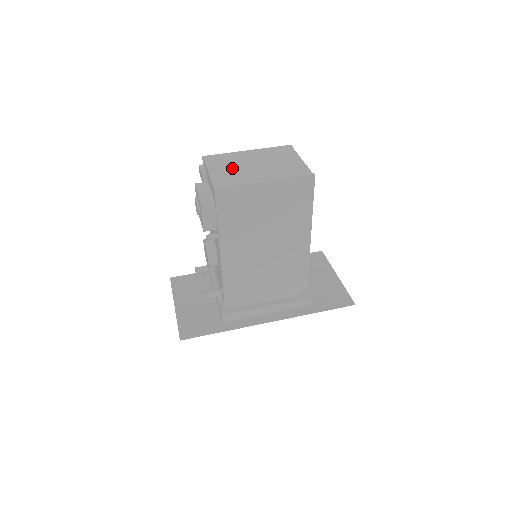
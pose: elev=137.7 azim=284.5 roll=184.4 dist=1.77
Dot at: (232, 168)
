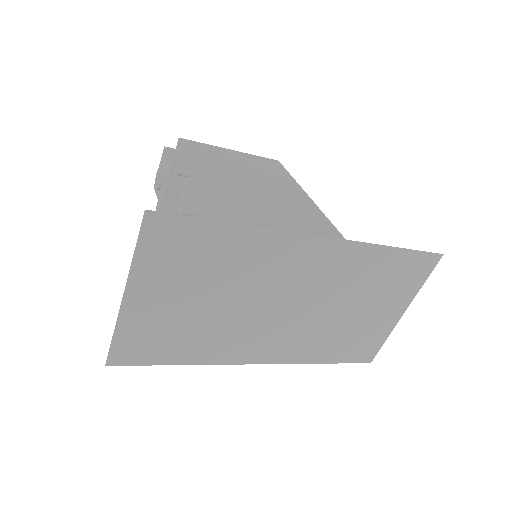
Dot at: occluded
